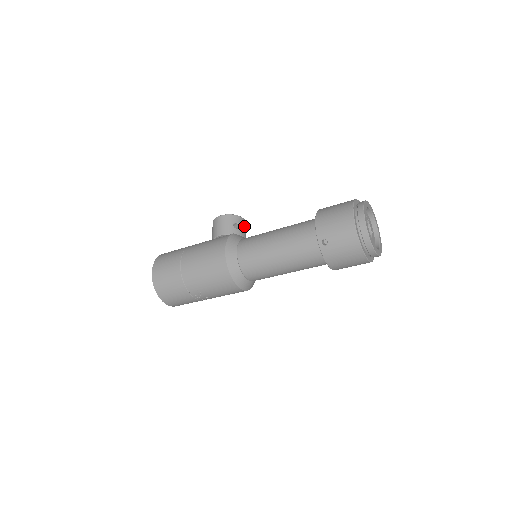
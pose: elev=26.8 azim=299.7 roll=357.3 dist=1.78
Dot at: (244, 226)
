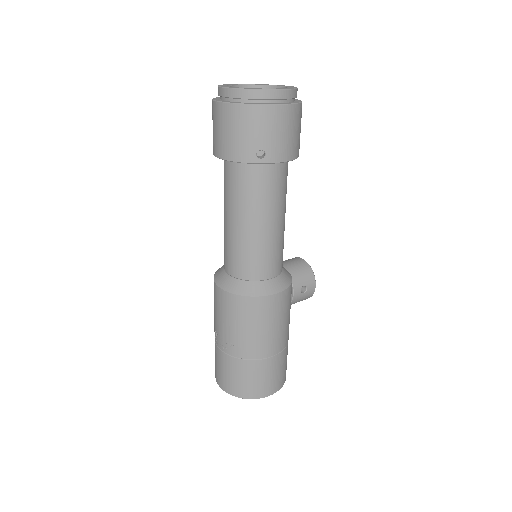
Dot at: (296, 262)
